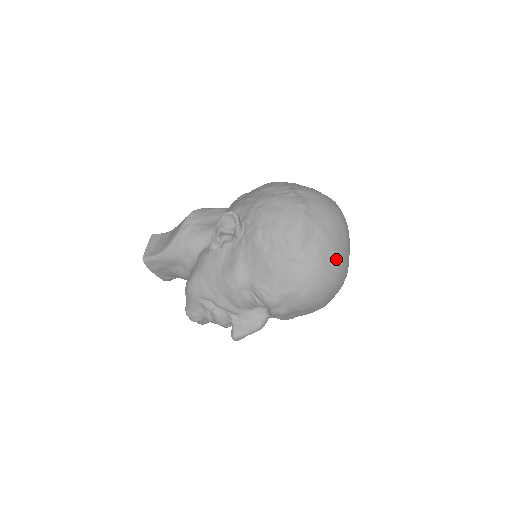
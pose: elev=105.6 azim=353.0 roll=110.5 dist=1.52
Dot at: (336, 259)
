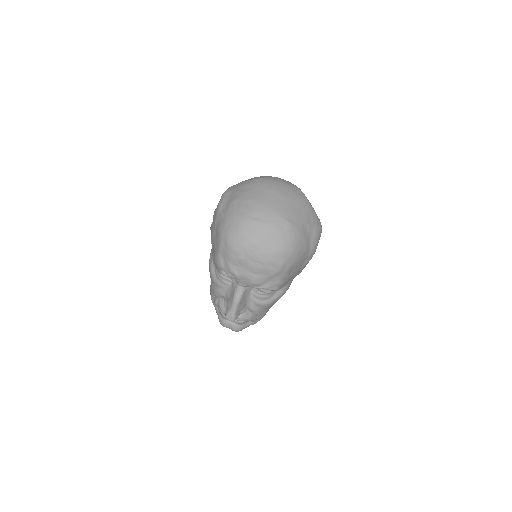
Dot at: (247, 204)
